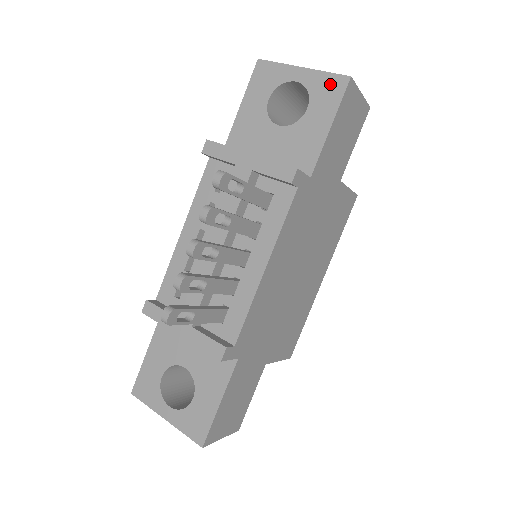
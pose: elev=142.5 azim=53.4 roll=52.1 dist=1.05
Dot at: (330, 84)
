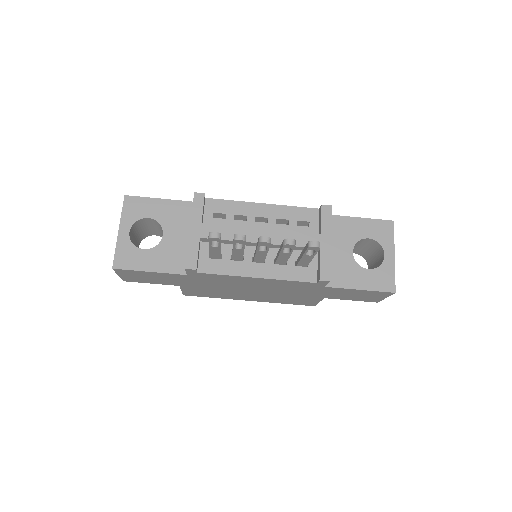
Dot at: (388, 280)
